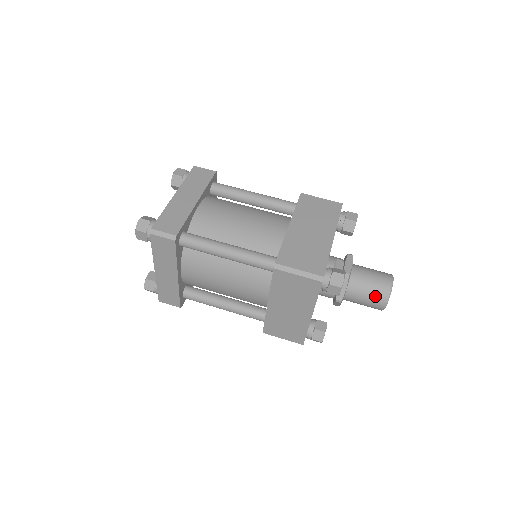
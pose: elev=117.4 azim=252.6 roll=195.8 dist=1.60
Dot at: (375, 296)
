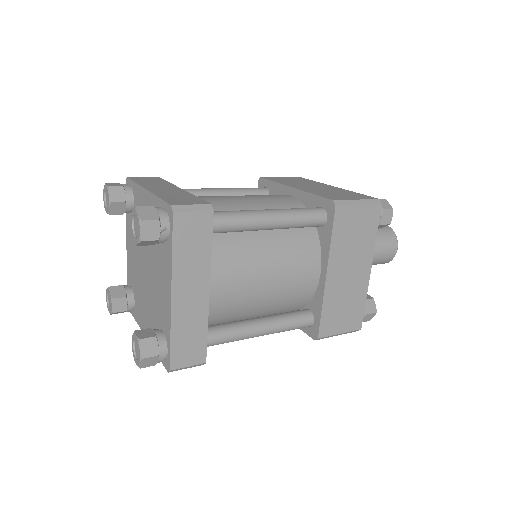
Dot at: (387, 240)
